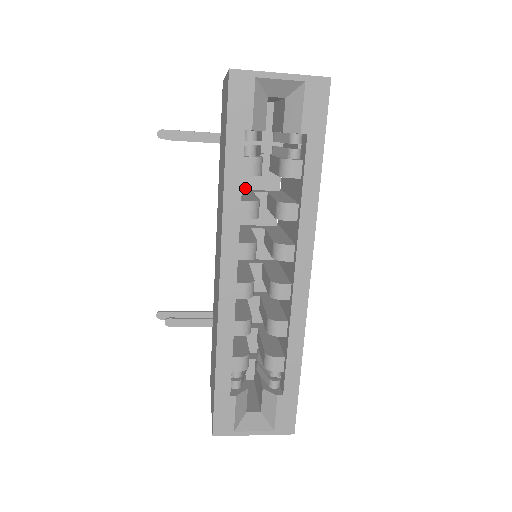
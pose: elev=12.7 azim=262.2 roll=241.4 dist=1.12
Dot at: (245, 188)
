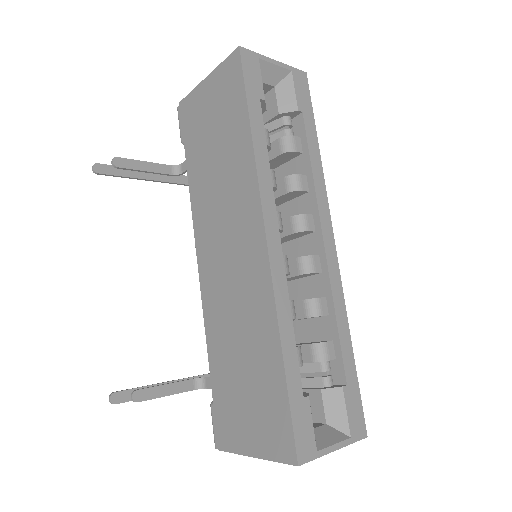
Dot at: occluded
